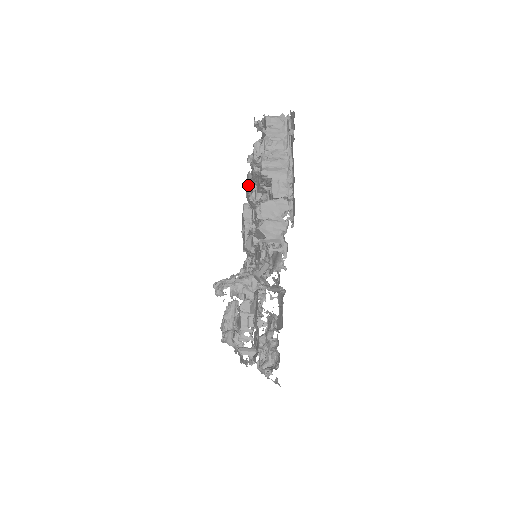
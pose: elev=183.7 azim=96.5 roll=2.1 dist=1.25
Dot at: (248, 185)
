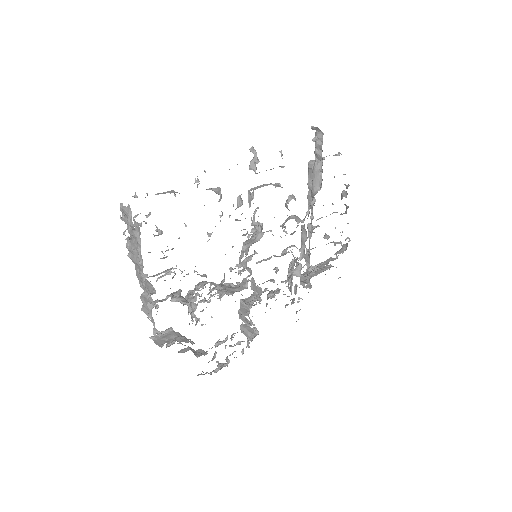
Dot at: occluded
